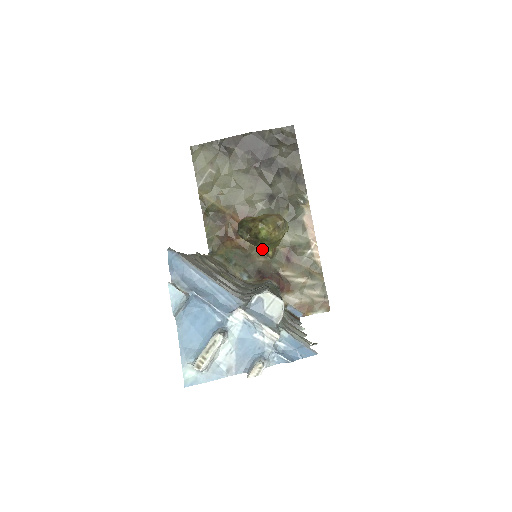
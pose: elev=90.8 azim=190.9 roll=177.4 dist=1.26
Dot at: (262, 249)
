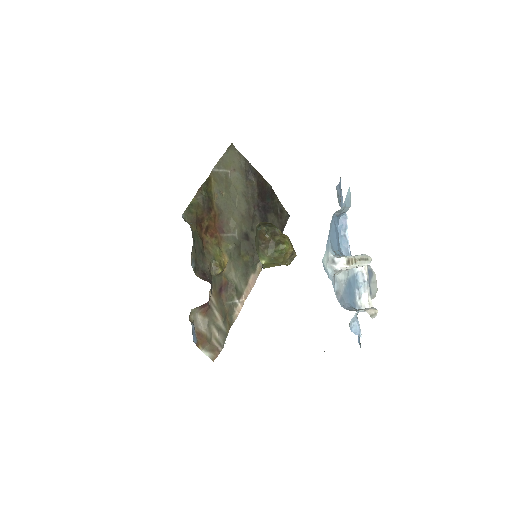
Dot at: (216, 261)
